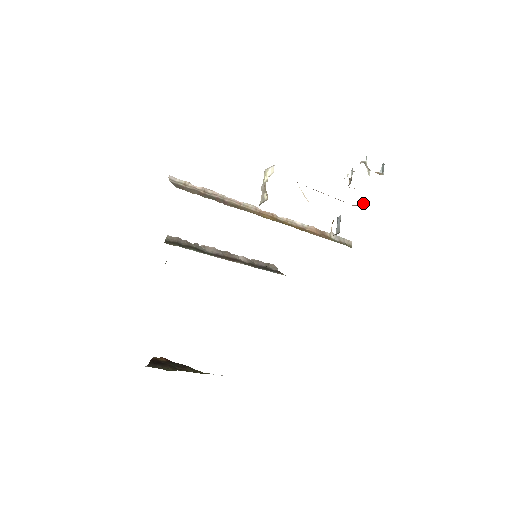
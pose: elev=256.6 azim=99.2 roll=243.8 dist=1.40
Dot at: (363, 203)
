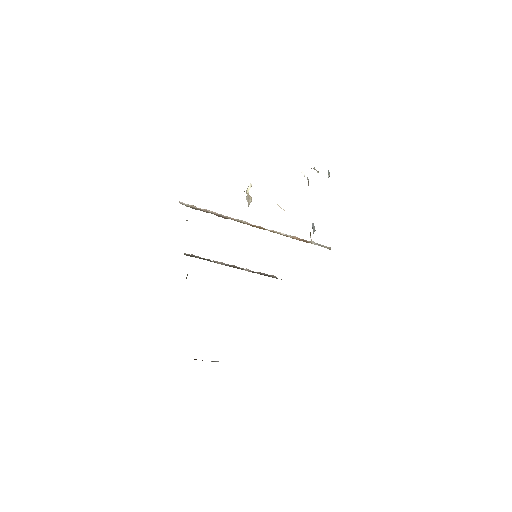
Dot at: occluded
